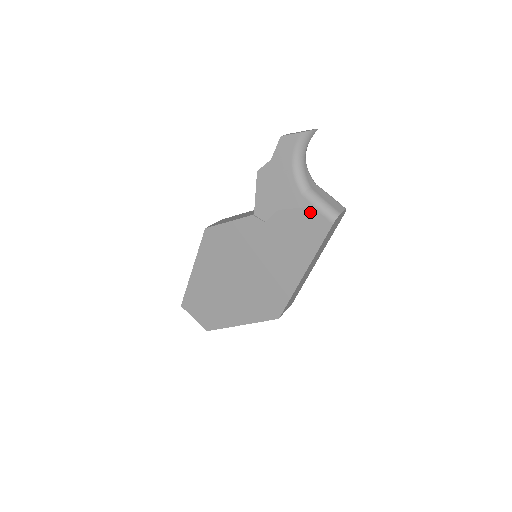
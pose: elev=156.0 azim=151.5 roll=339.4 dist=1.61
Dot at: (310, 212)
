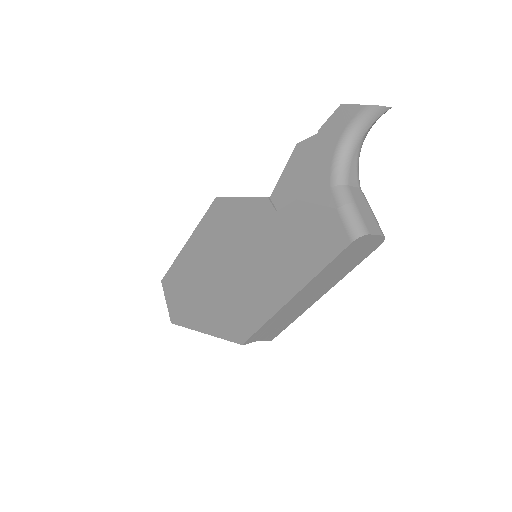
Dot at: (331, 215)
